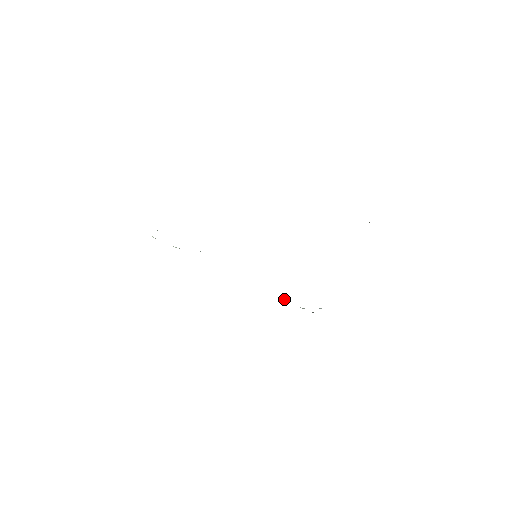
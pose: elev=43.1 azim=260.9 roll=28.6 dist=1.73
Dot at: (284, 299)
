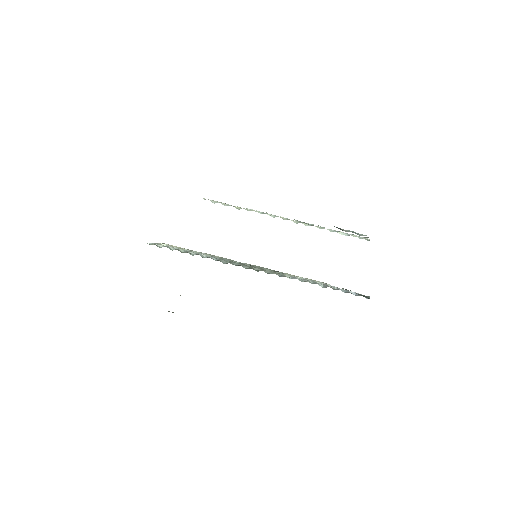
Dot at: (302, 277)
